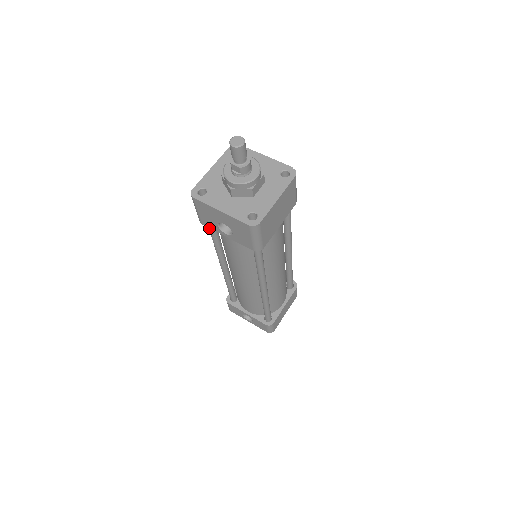
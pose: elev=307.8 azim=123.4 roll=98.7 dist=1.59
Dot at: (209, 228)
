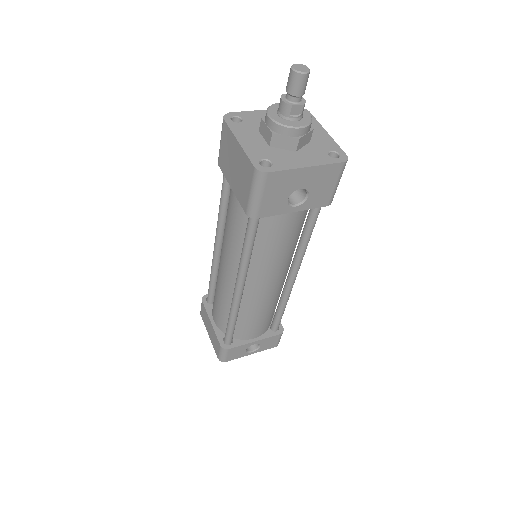
Dot at: (254, 225)
